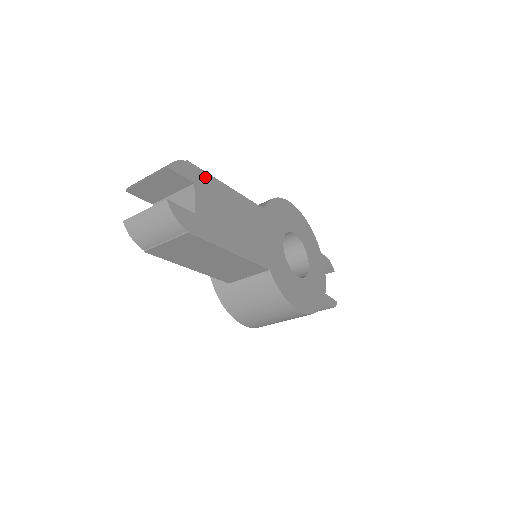
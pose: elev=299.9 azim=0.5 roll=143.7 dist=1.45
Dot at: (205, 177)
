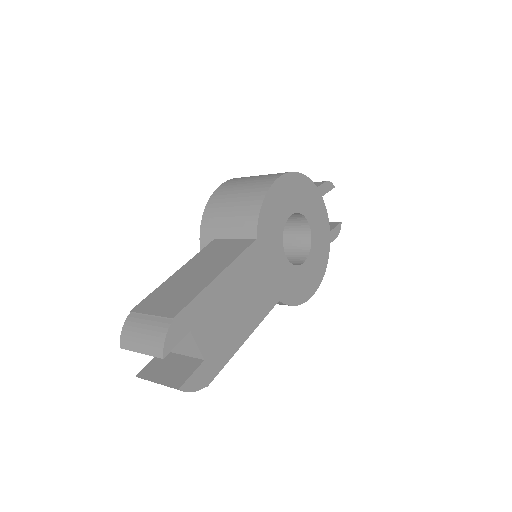
Dot at: (195, 306)
